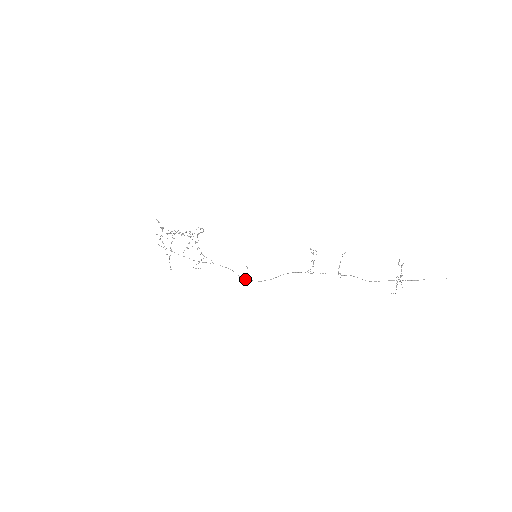
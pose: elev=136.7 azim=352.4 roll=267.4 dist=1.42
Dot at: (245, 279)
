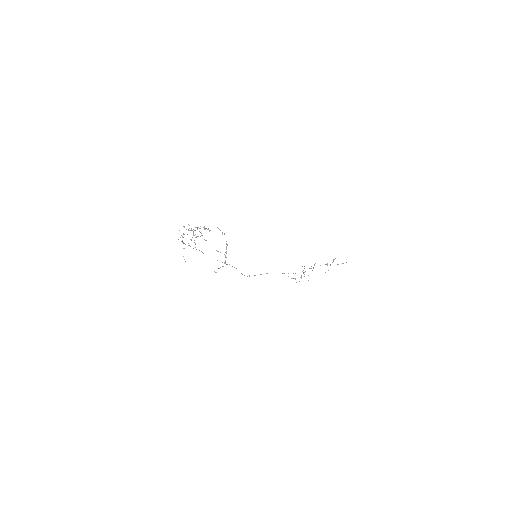
Dot at: occluded
